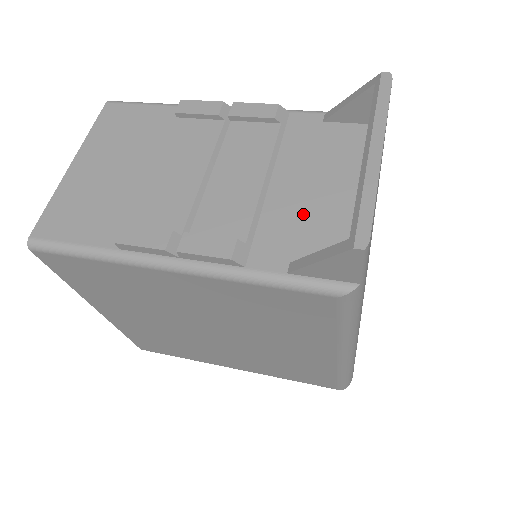
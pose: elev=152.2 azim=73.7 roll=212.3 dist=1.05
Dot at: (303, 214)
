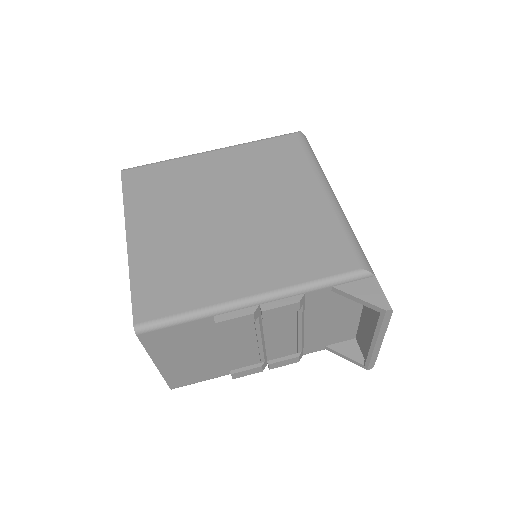
Dot at: (328, 332)
